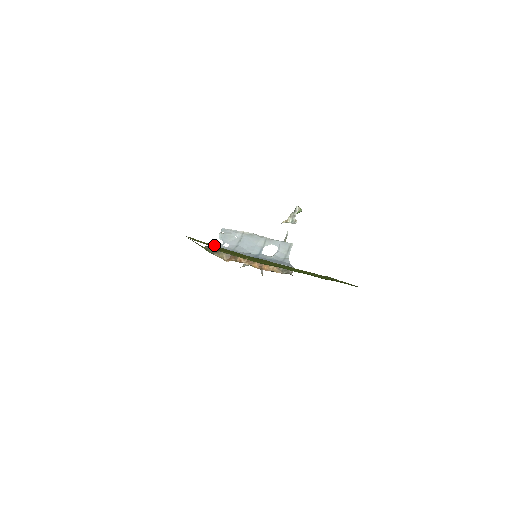
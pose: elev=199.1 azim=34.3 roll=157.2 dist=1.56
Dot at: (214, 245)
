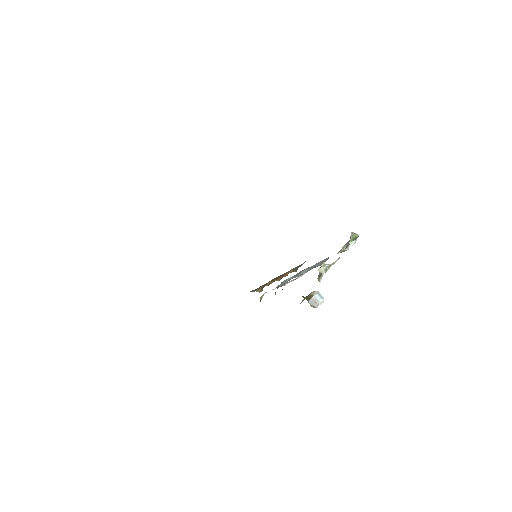
Dot at: occluded
